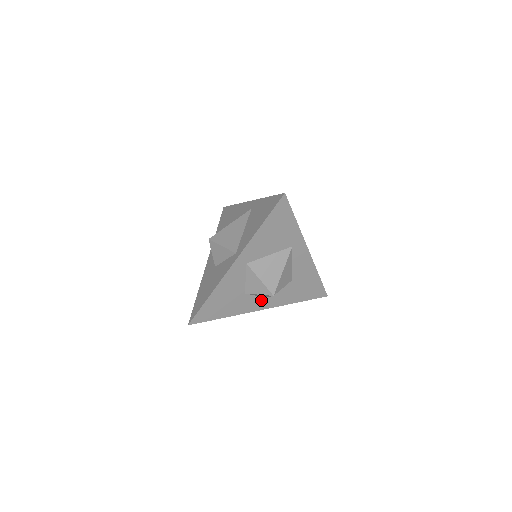
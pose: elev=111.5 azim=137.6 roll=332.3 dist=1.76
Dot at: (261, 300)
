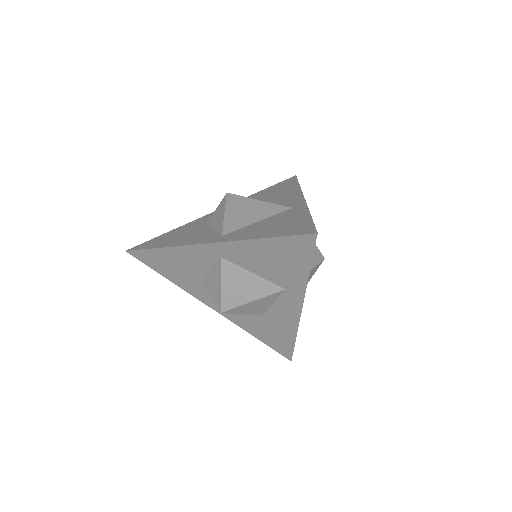
Dot at: occluded
